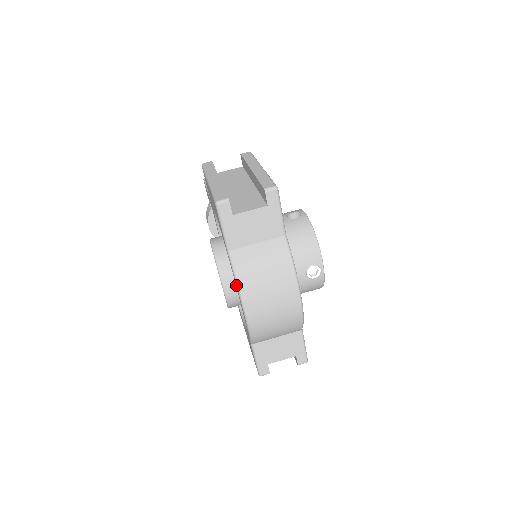
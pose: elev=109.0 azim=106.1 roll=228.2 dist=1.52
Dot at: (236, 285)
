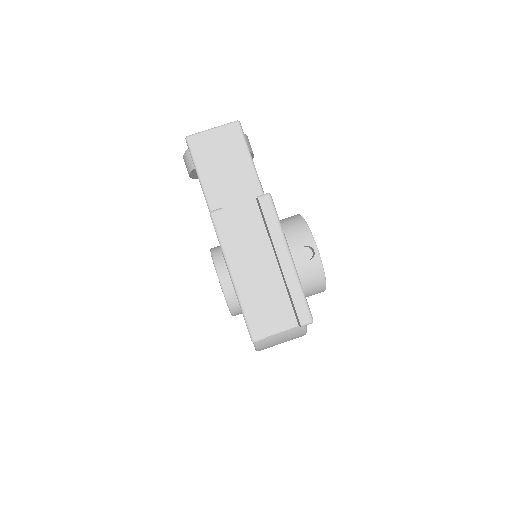
Dot at: occluded
